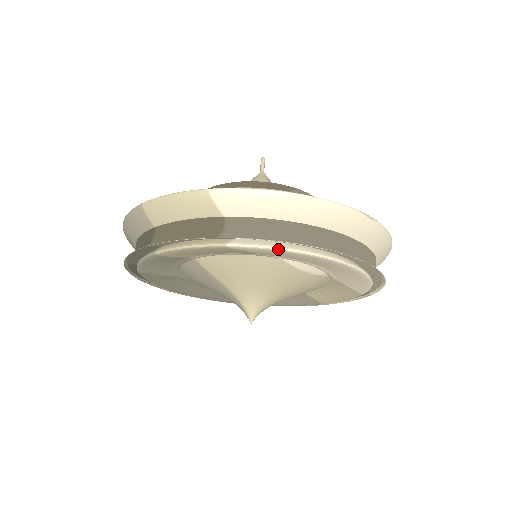
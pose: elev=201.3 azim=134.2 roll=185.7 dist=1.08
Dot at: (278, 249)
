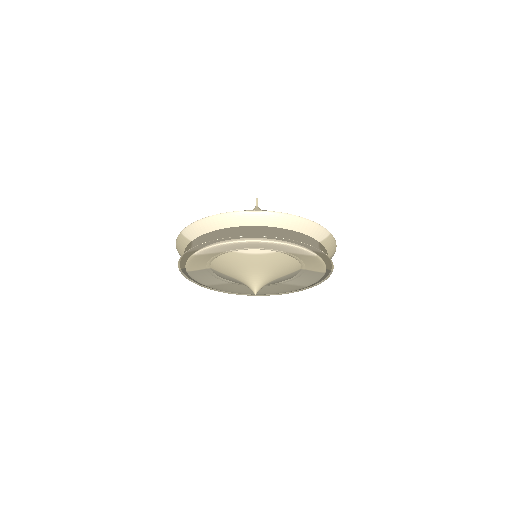
Dot at: (210, 247)
